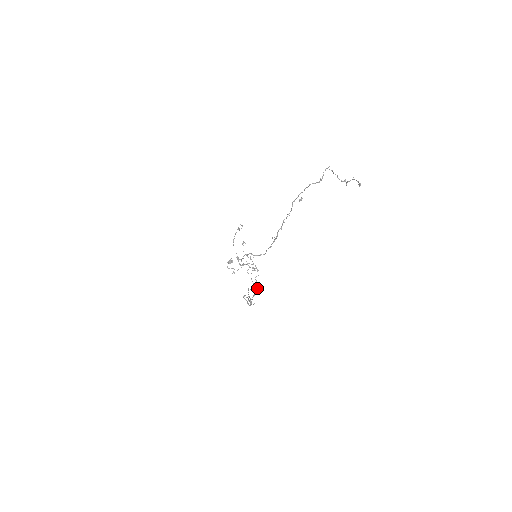
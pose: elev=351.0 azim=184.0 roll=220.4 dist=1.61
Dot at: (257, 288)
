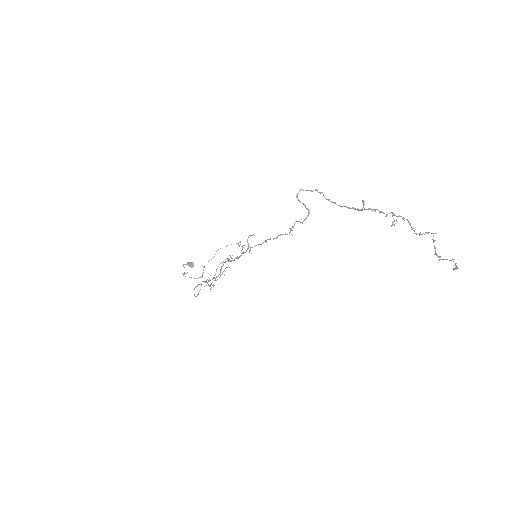
Dot at: (285, 233)
